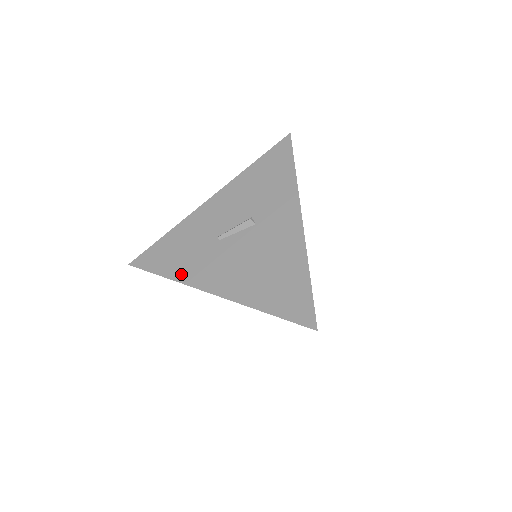
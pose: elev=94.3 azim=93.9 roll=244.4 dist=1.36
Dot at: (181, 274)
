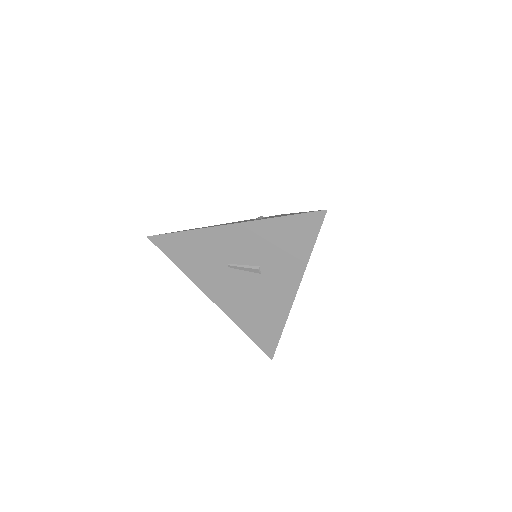
Dot at: (192, 274)
